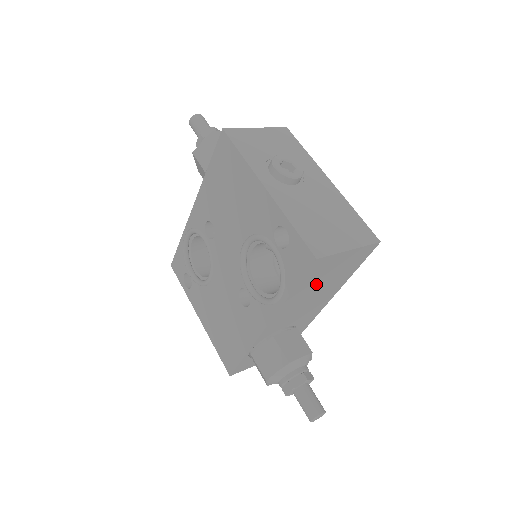
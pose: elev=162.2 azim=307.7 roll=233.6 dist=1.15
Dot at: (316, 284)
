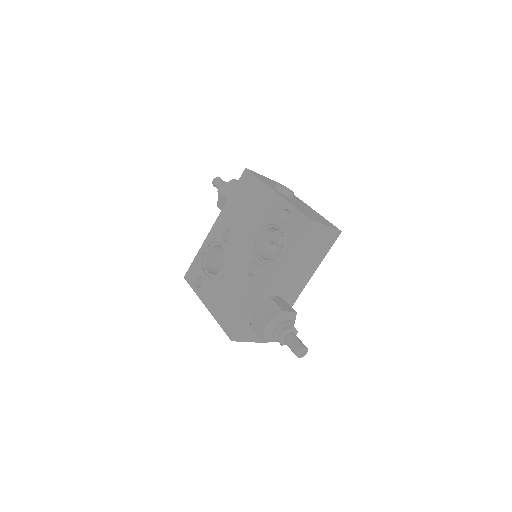
Dot at: (304, 251)
